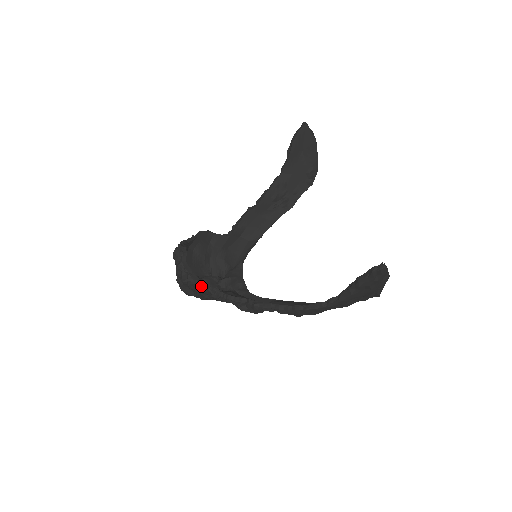
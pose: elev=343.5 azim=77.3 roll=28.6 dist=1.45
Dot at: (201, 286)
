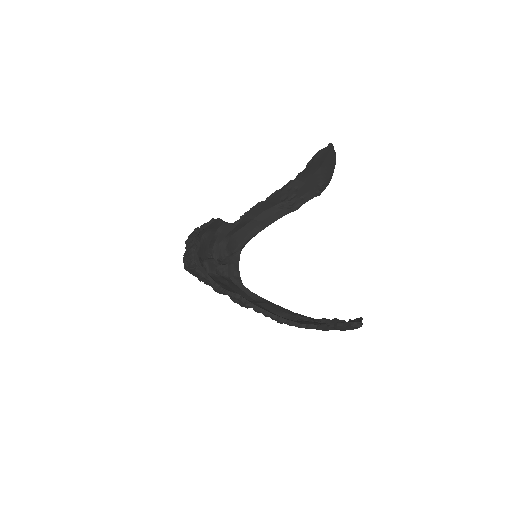
Dot at: (206, 279)
